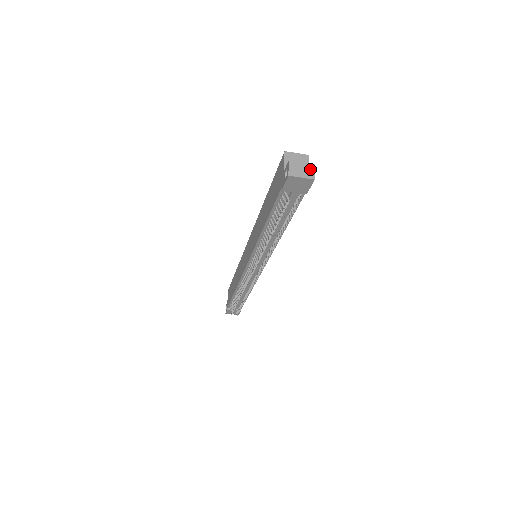
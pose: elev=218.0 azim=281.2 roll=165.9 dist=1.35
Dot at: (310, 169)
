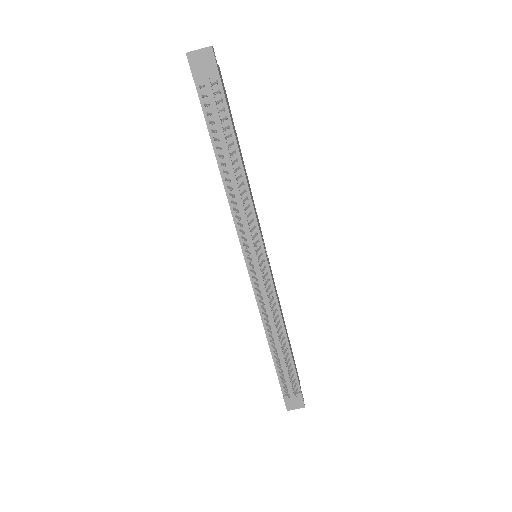
Dot at: occluded
